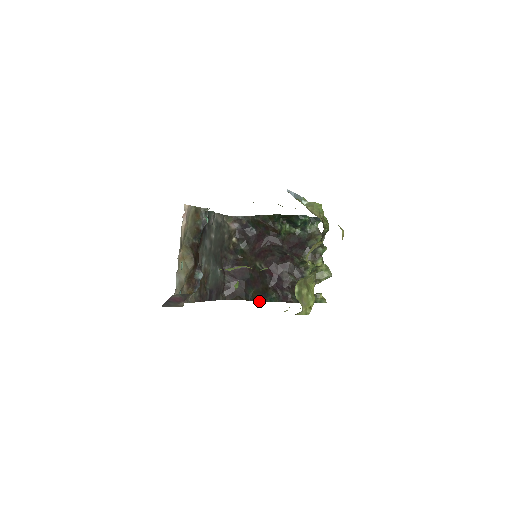
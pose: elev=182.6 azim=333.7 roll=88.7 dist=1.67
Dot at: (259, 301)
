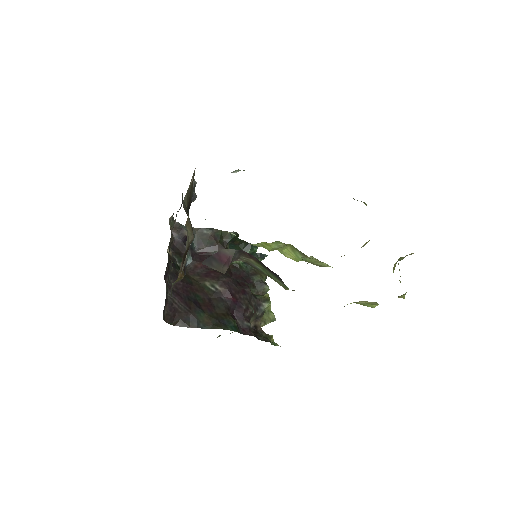
Dot at: (216, 328)
